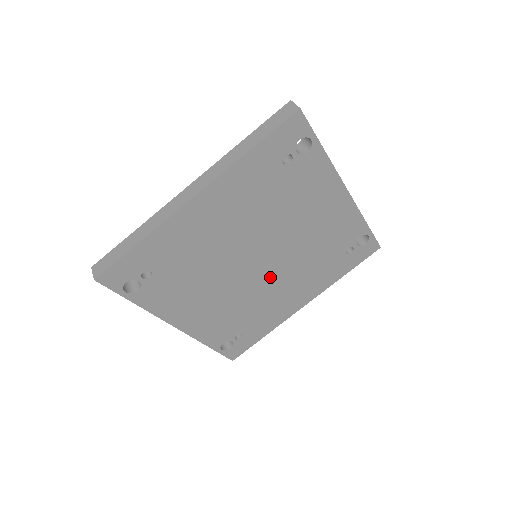
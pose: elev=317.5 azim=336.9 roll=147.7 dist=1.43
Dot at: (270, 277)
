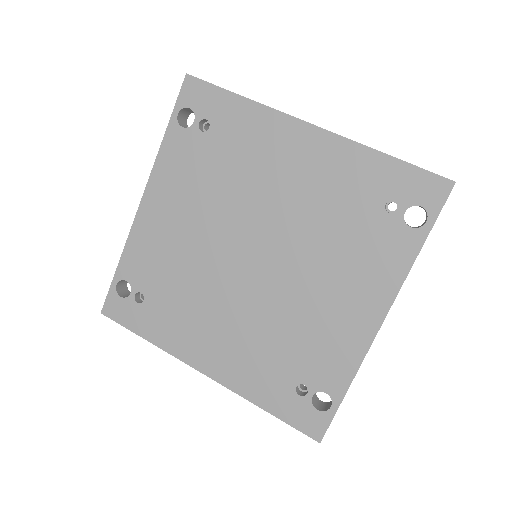
Dot at: (234, 288)
